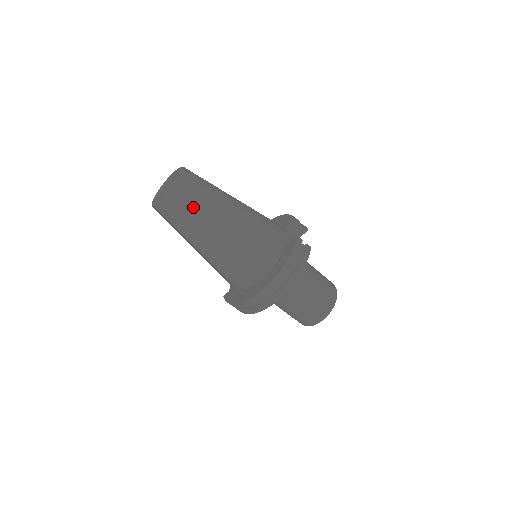
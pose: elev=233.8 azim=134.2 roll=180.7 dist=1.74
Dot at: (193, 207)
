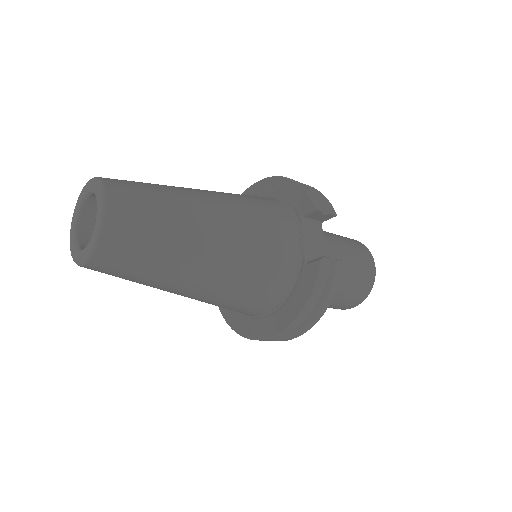
Dot at: (140, 265)
